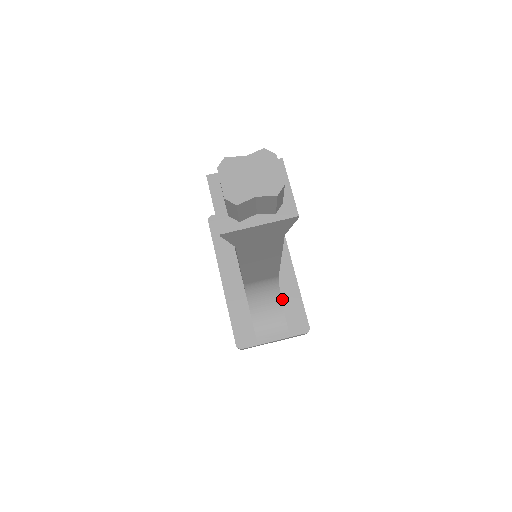
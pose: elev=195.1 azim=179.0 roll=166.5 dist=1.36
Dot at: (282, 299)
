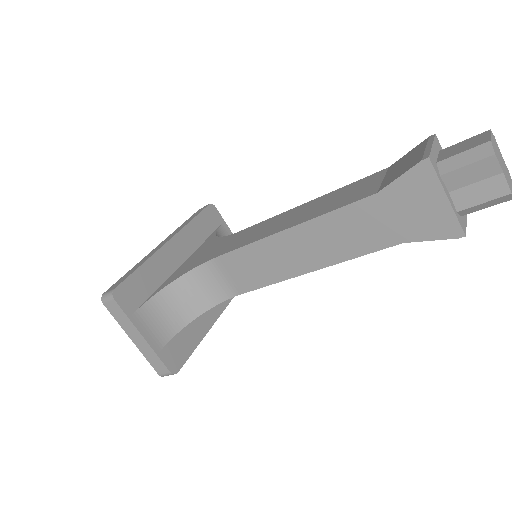
Dot at: occluded
